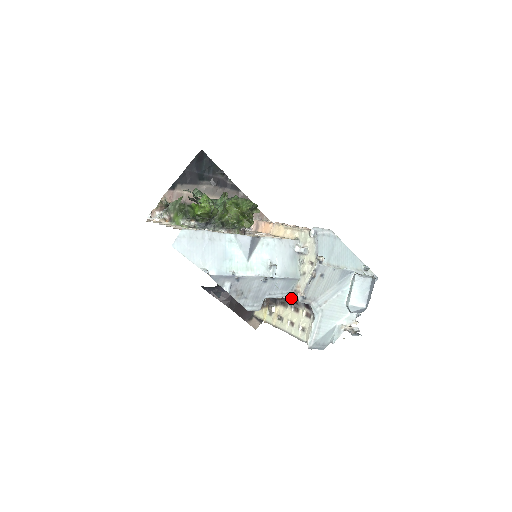
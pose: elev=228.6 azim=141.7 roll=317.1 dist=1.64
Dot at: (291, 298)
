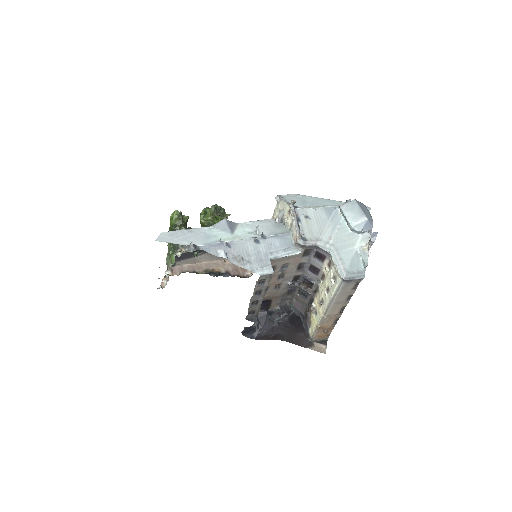
Dot at: (312, 273)
